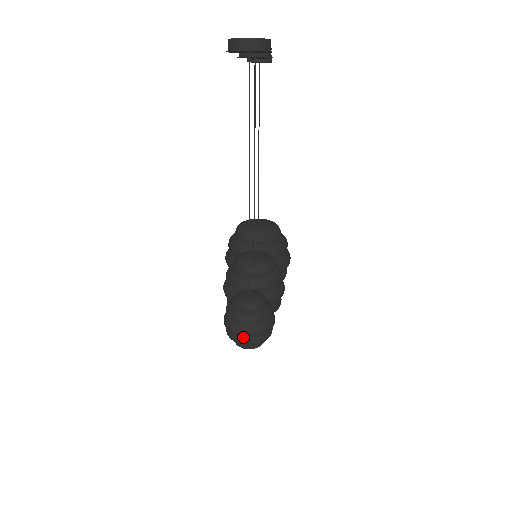
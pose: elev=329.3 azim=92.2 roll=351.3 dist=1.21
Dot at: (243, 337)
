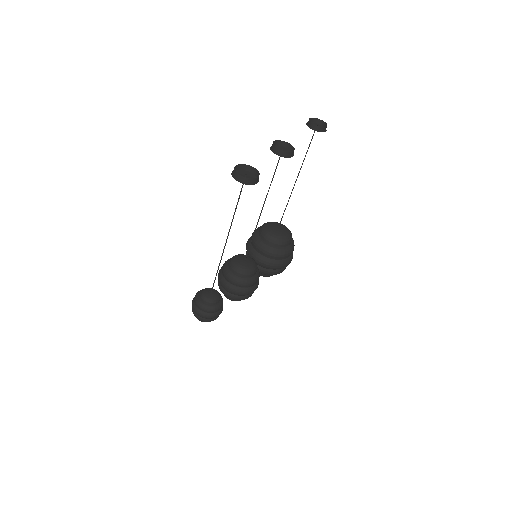
Dot at: (197, 314)
